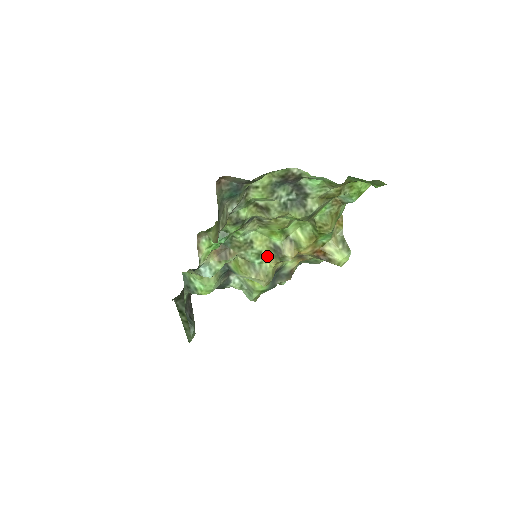
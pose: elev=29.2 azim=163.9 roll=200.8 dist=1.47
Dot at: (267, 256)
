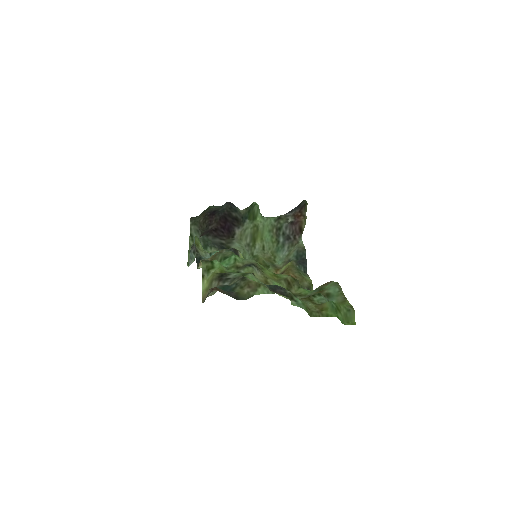
Dot at: occluded
